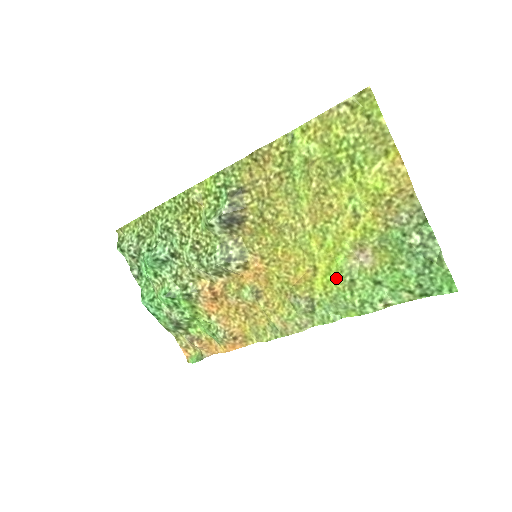
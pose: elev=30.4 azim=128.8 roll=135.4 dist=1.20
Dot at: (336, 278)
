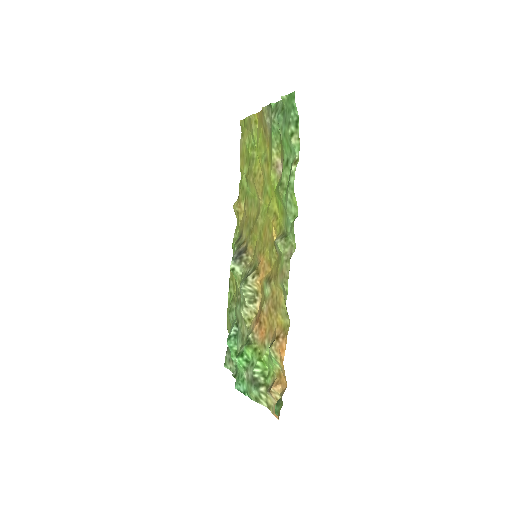
Dot at: (279, 199)
